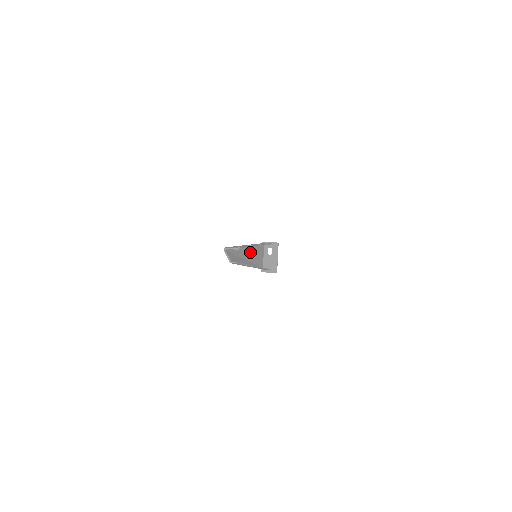
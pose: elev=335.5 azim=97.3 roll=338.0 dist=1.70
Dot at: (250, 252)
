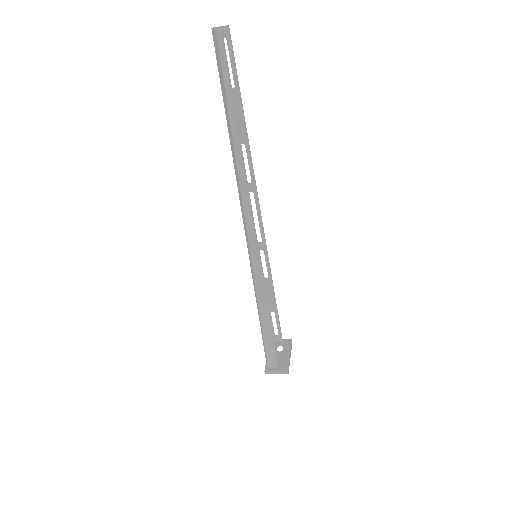
Dot at: occluded
